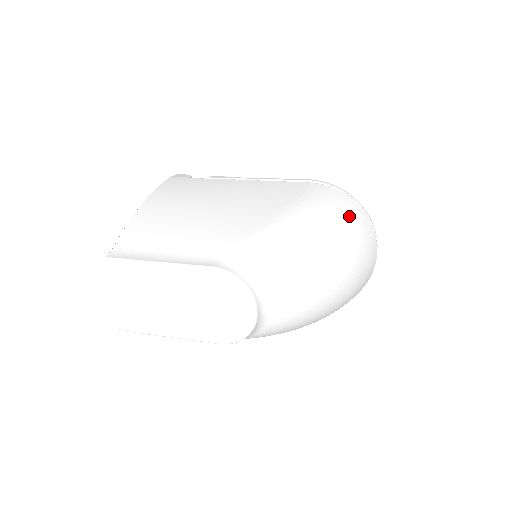
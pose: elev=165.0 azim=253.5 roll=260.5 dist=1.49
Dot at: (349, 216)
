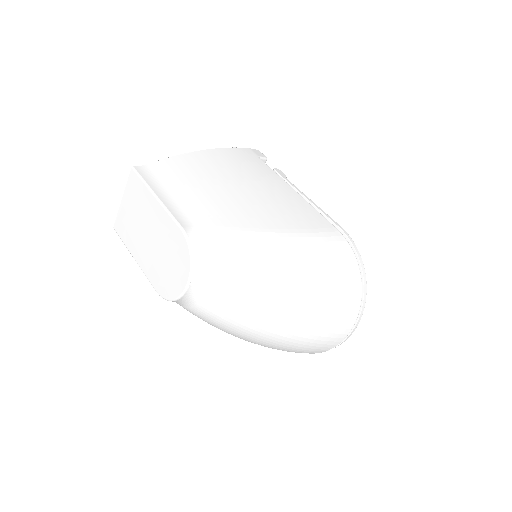
Dot at: (338, 280)
